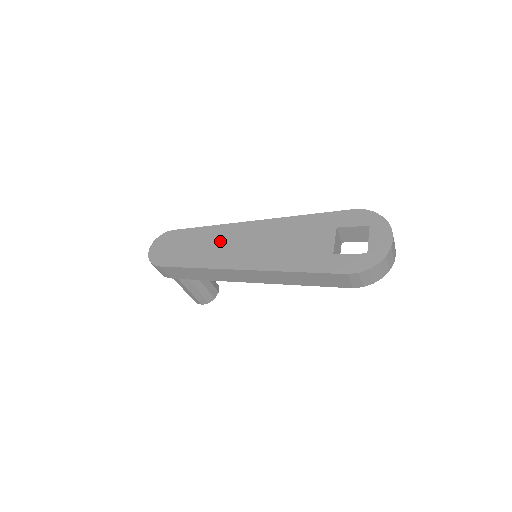
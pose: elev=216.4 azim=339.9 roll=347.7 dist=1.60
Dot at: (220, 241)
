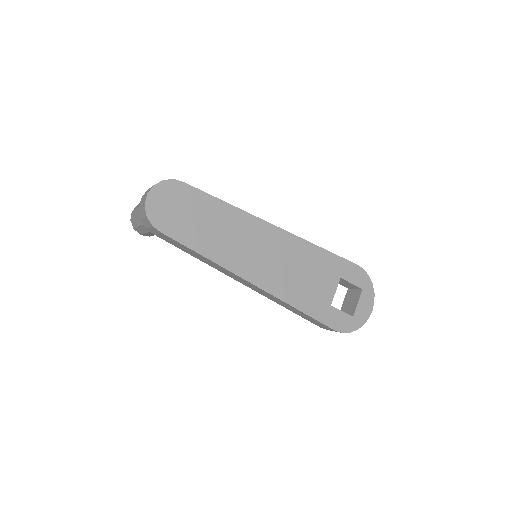
Dot at: (238, 234)
